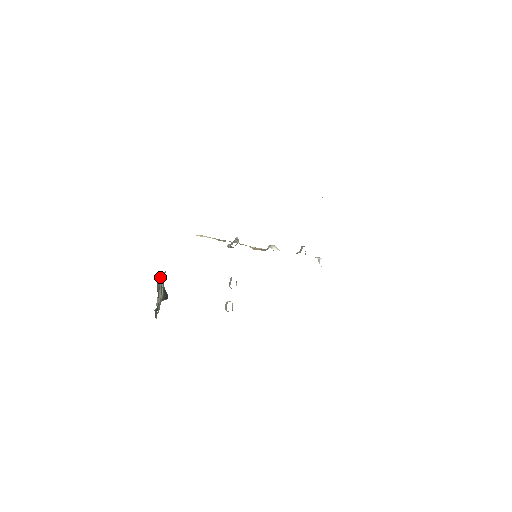
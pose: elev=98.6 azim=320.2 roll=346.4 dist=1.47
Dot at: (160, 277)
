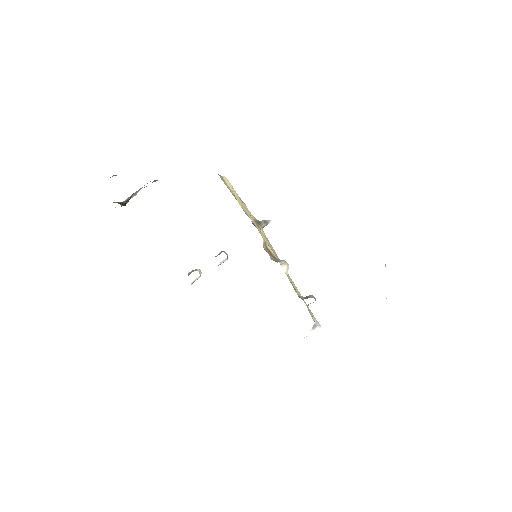
Dot at: (153, 181)
